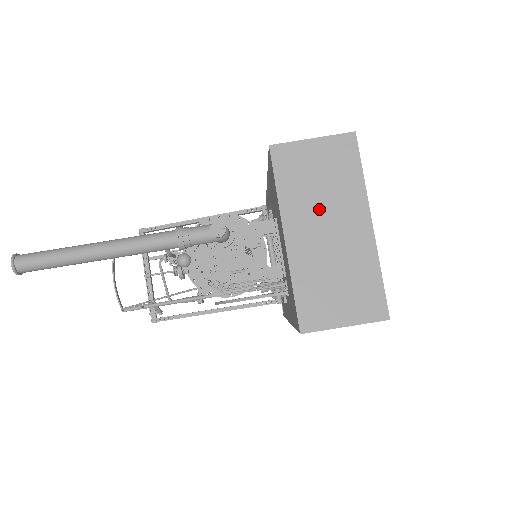
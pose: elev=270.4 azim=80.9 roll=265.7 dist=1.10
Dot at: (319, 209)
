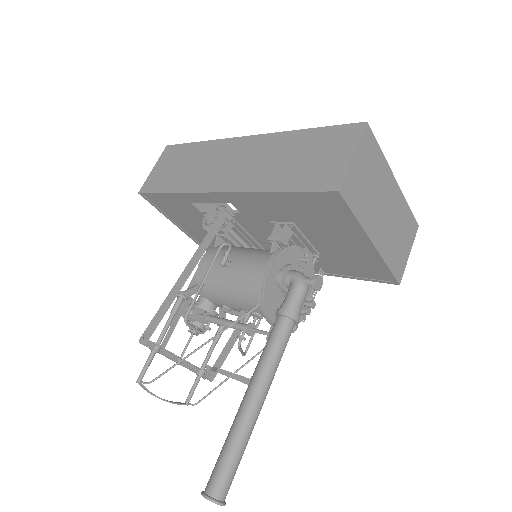
Dot at: (377, 203)
